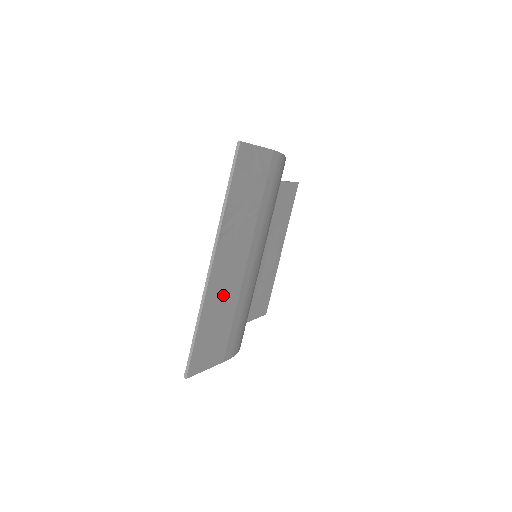
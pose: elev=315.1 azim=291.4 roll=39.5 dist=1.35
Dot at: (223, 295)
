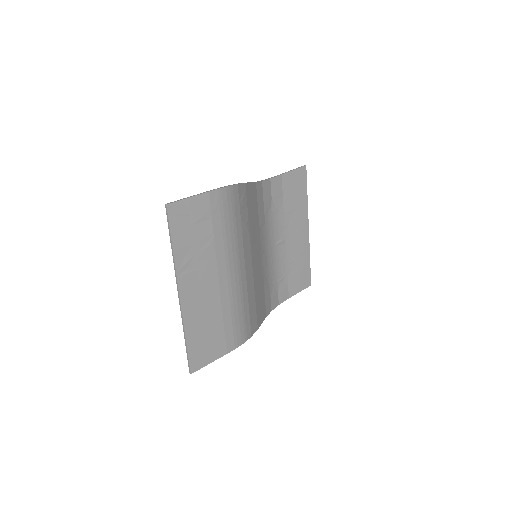
Dot at: (203, 310)
